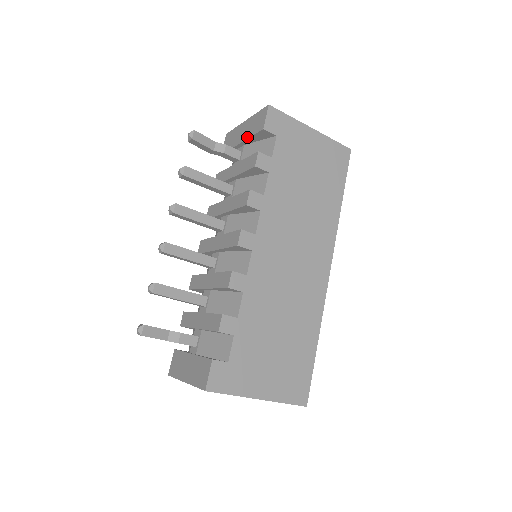
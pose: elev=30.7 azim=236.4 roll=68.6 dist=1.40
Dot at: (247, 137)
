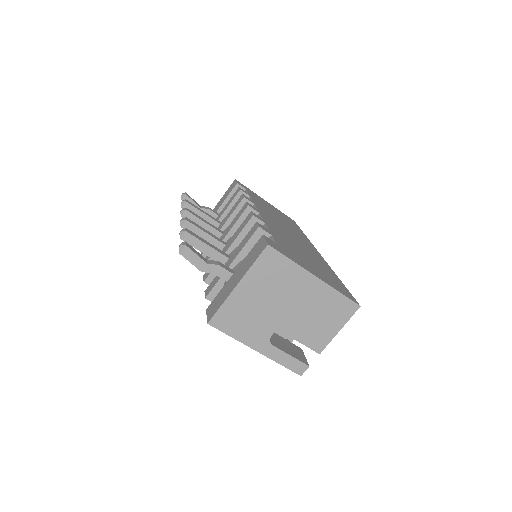
Dot at: (223, 201)
